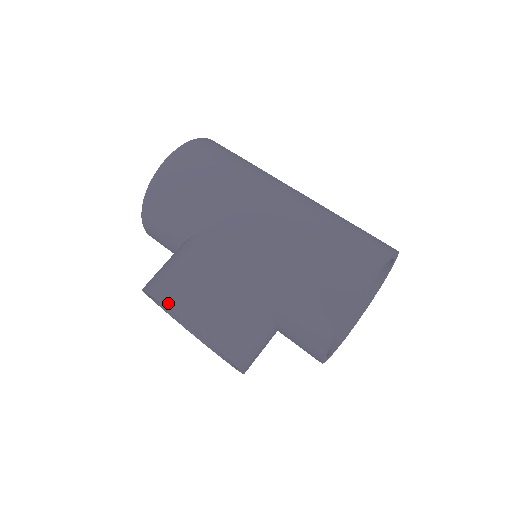
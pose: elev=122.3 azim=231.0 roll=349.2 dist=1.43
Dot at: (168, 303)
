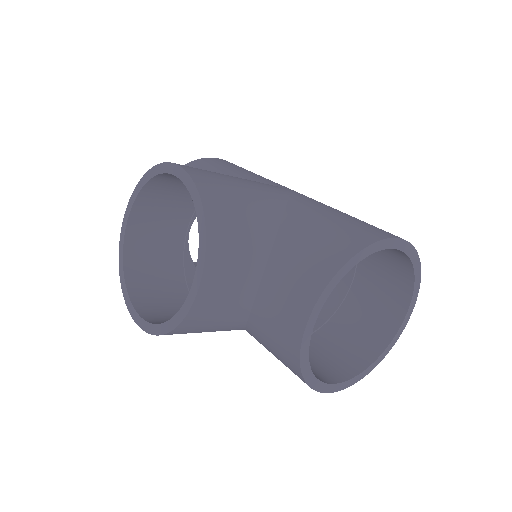
Dot at: (175, 163)
